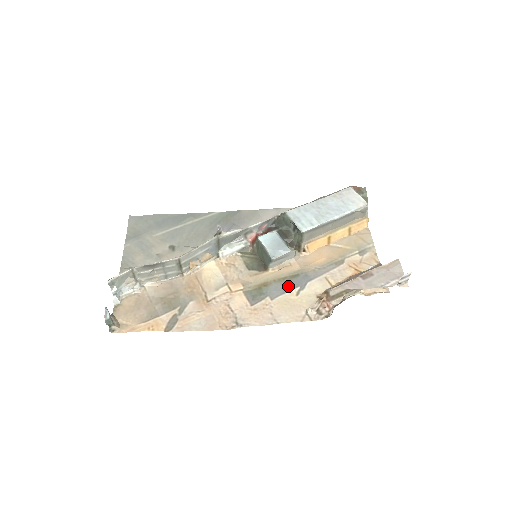
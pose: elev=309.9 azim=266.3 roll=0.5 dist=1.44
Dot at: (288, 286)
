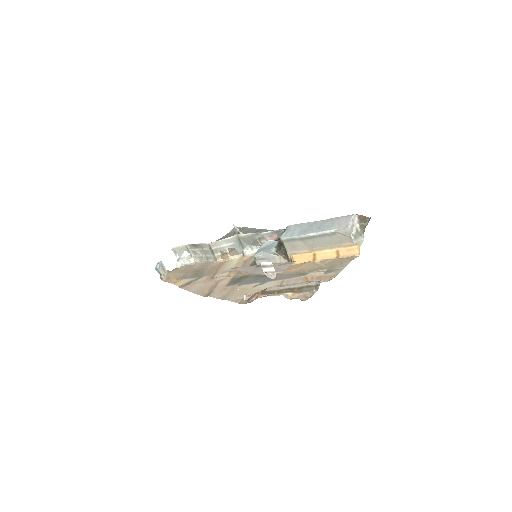
Dot at: (255, 280)
